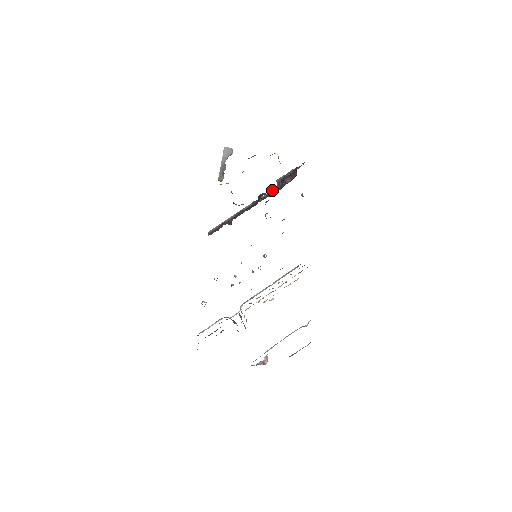
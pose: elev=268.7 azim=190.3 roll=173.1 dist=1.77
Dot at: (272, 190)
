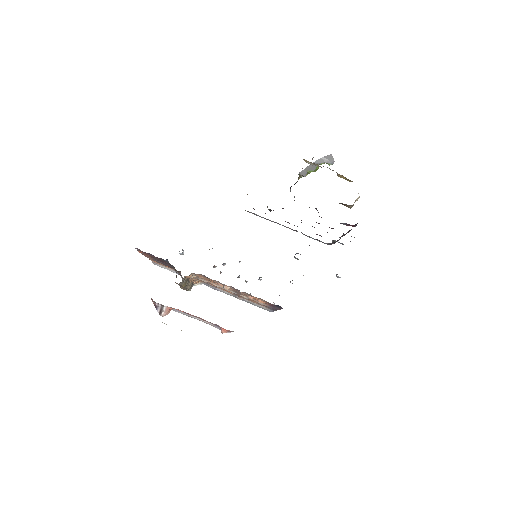
Dot at: (323, 242)
